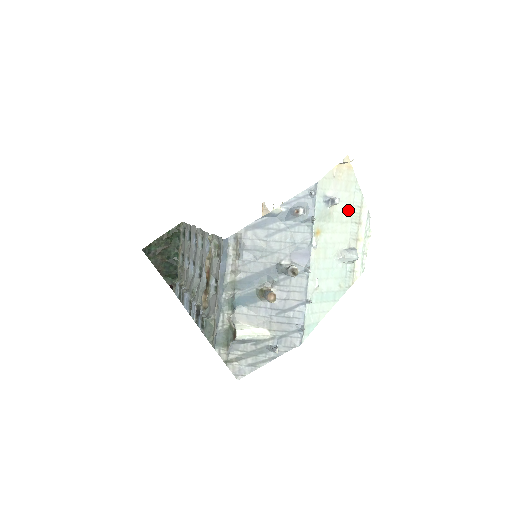
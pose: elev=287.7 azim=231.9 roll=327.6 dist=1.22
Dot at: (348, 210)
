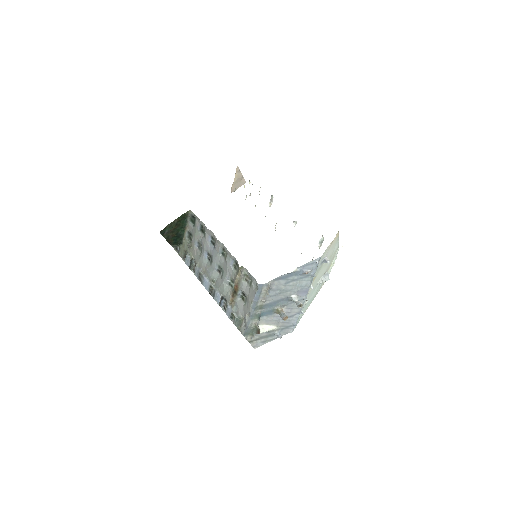
Dot at: (330, 257)
